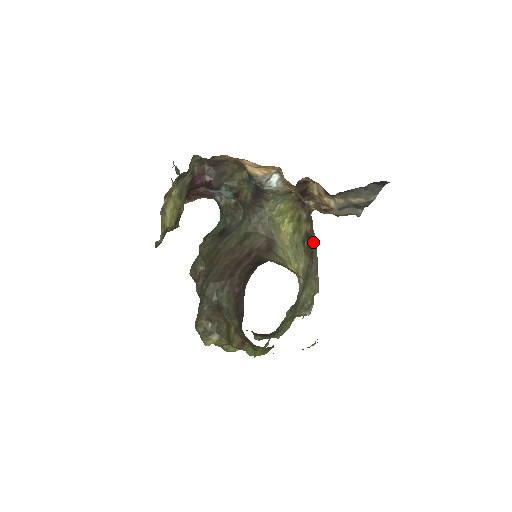
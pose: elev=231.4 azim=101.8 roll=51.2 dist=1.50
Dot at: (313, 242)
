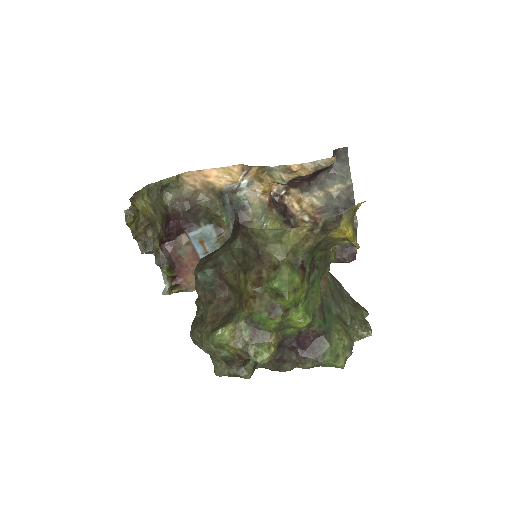
Dot at: occluded
